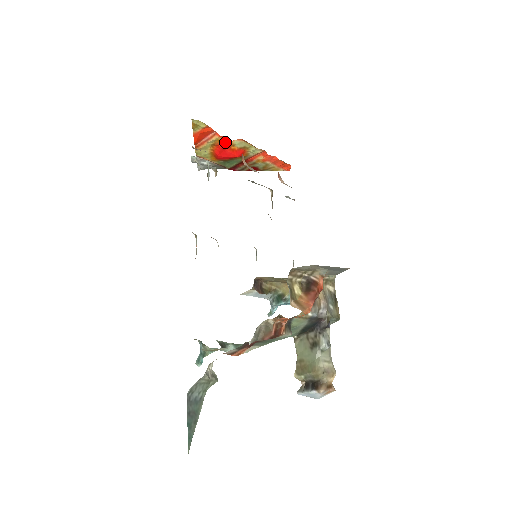
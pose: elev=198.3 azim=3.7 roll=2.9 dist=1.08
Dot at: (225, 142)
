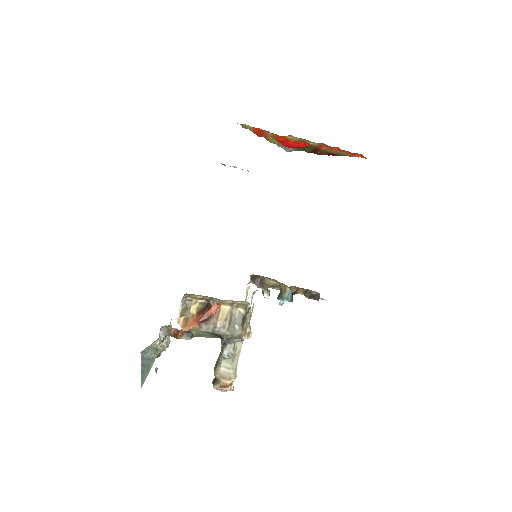
Dot at: (281, 137)
